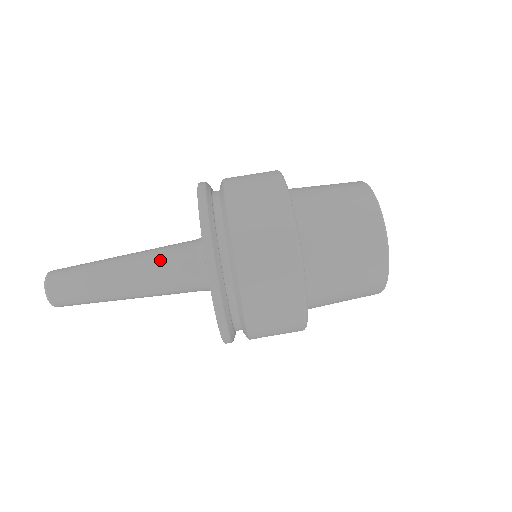
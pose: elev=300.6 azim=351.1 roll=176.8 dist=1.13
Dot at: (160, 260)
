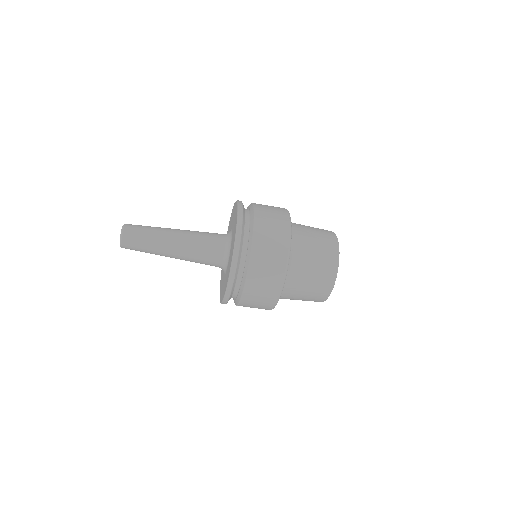
Dot at: (200, 237)
